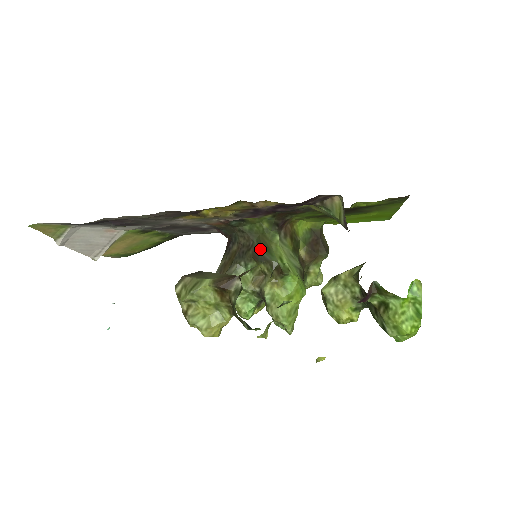
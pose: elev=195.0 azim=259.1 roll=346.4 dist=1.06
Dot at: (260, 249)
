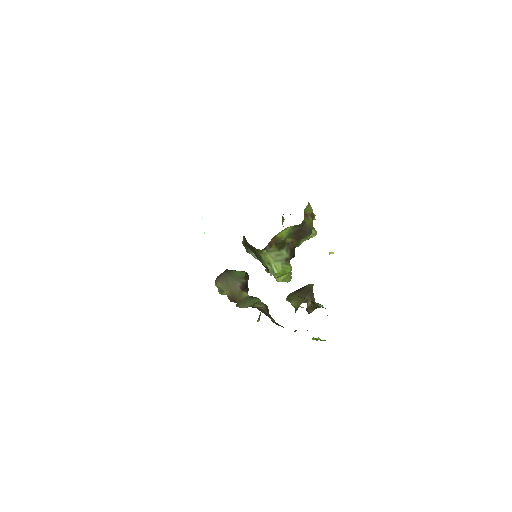
Dot at: (256, 255)
